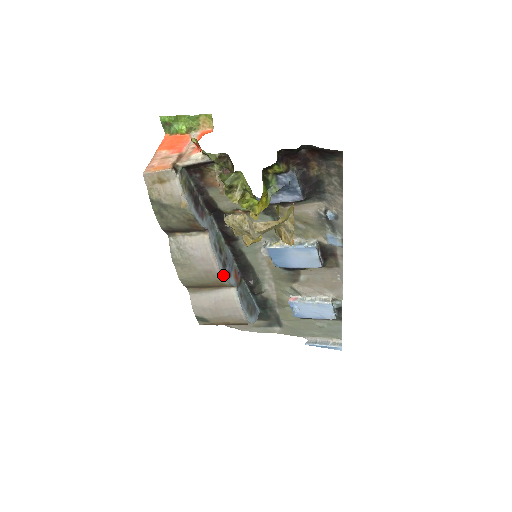
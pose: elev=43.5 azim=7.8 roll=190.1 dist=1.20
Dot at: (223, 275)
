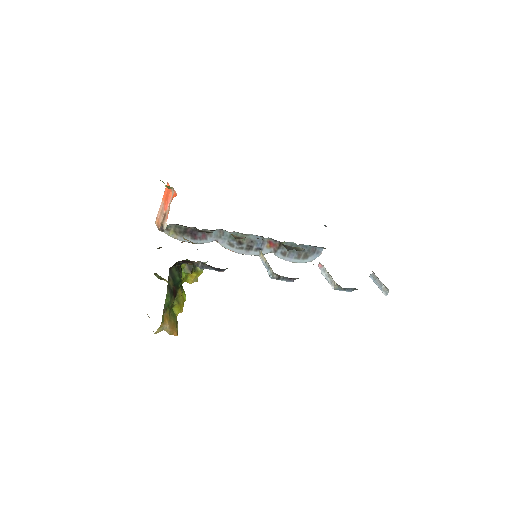
Dot at: occluded
